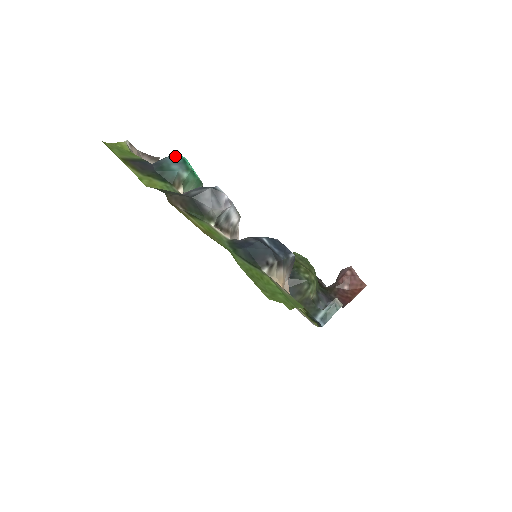
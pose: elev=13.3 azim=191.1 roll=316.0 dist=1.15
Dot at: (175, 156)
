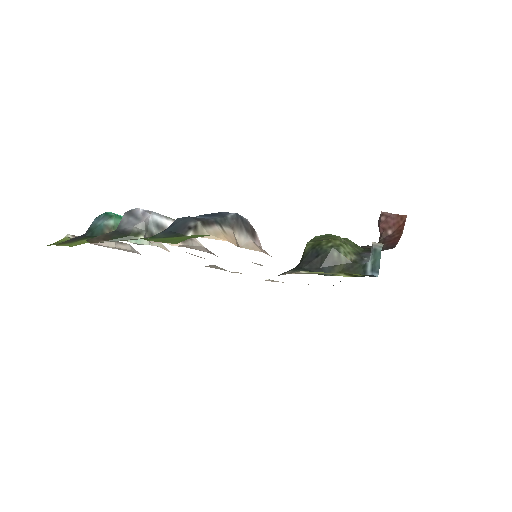
Dot at: (99, 216)
